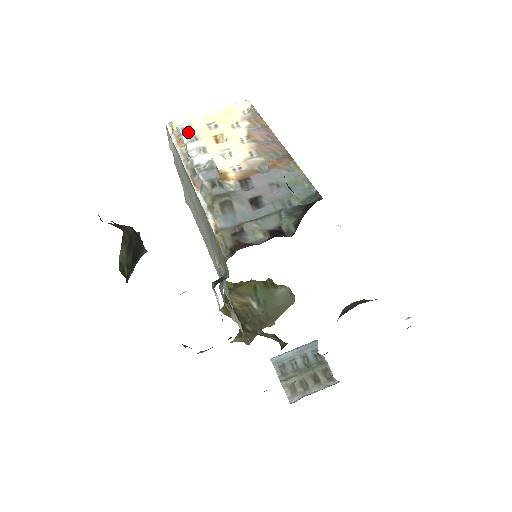
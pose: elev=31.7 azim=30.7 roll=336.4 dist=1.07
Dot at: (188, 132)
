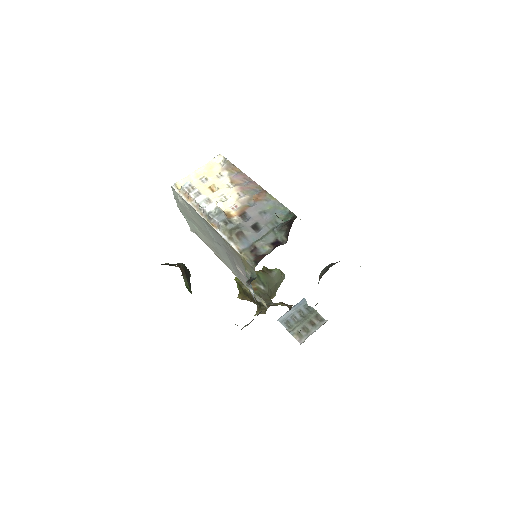
Dot at: (191, 189)
